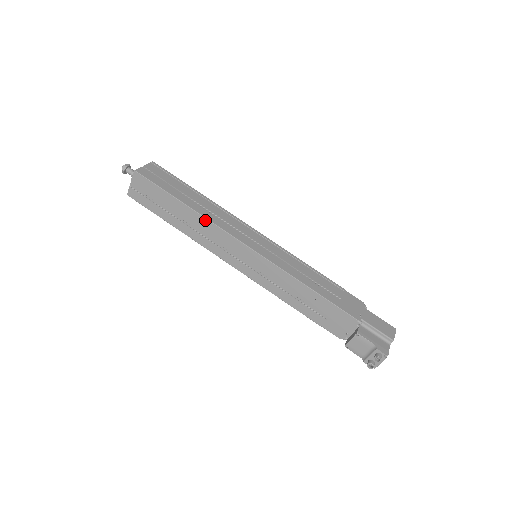
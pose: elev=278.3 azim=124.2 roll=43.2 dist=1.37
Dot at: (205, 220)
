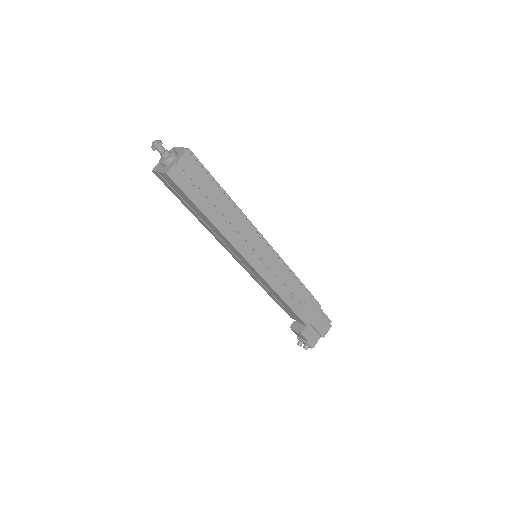
Dot at: (222, 235)
